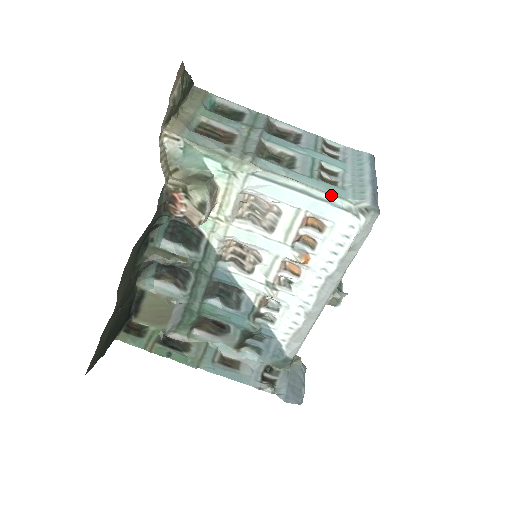
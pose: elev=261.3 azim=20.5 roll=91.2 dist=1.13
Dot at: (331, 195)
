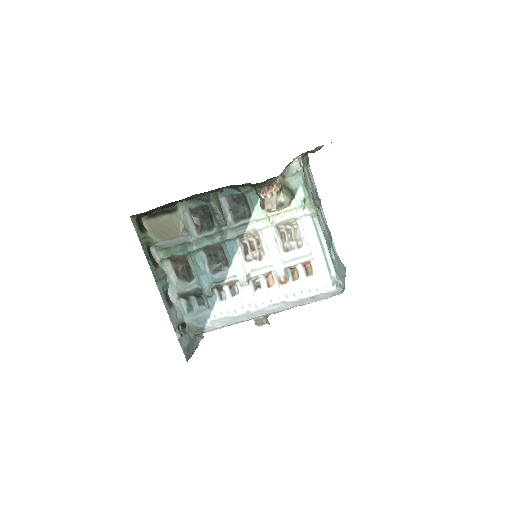
Dot at: (332, 263)
